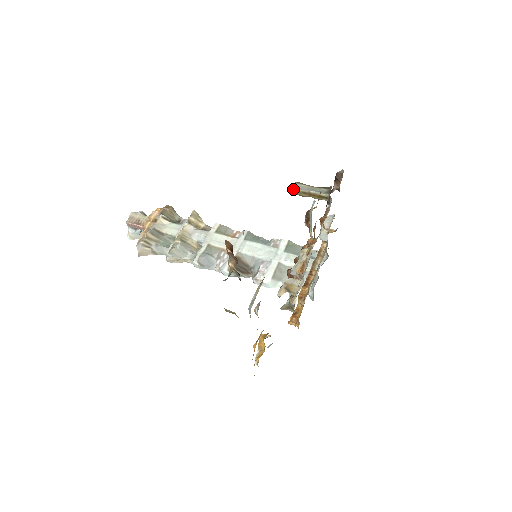
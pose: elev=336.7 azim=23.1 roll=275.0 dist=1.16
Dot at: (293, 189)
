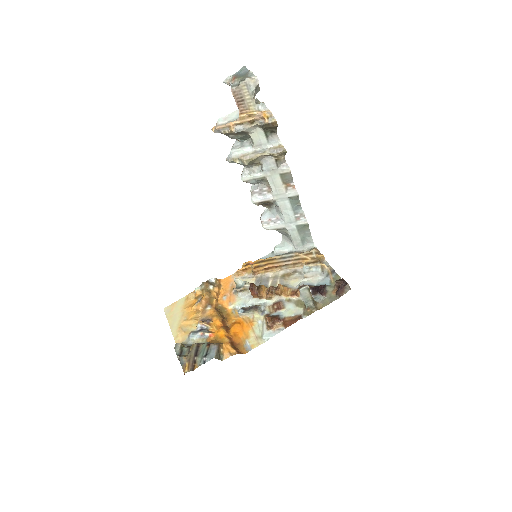
Dot at: occluded
